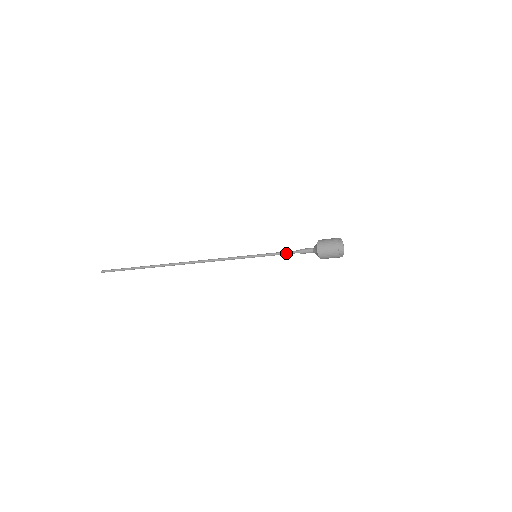
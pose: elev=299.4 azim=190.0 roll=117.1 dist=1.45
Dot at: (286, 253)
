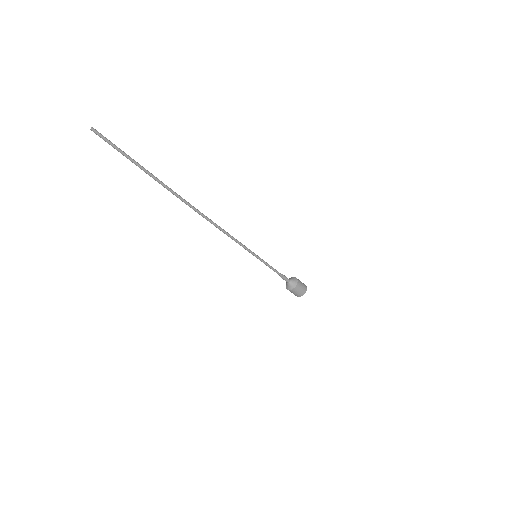
Dot at: (274, 271)
